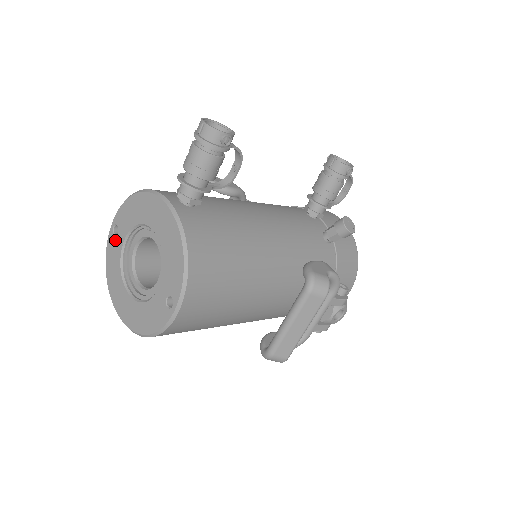
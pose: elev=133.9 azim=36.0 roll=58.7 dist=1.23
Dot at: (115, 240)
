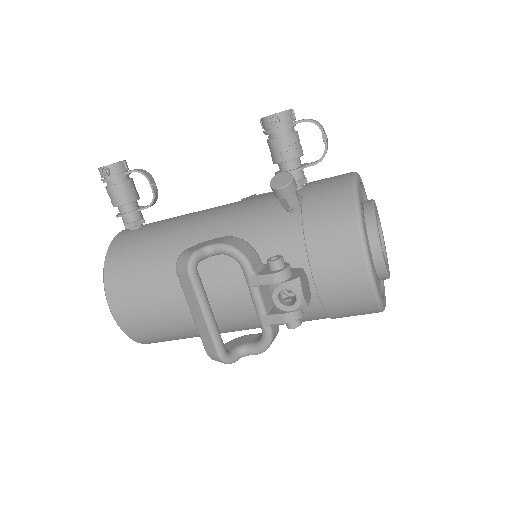
Dot at: occluded
